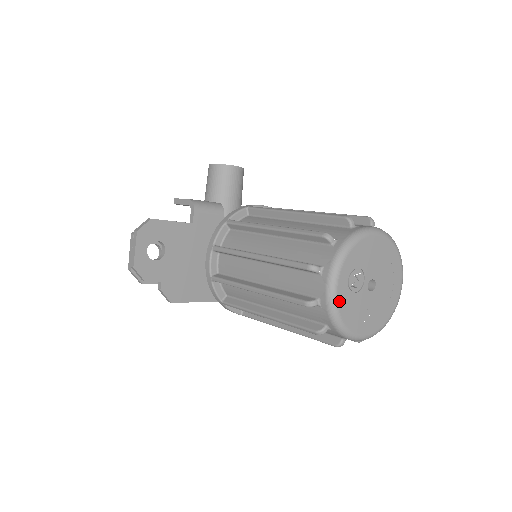
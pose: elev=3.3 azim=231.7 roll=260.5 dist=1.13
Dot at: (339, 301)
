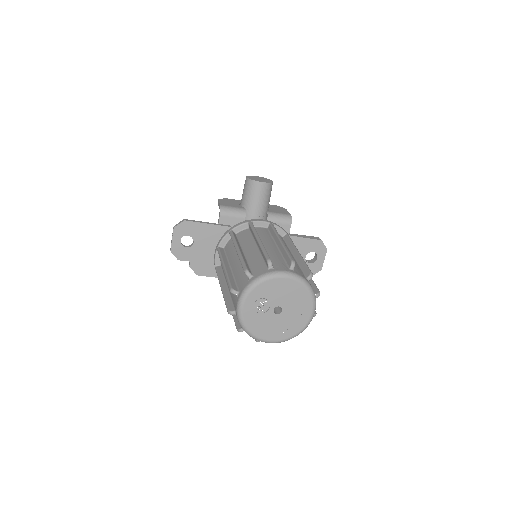
Dot at: (244, 317)
